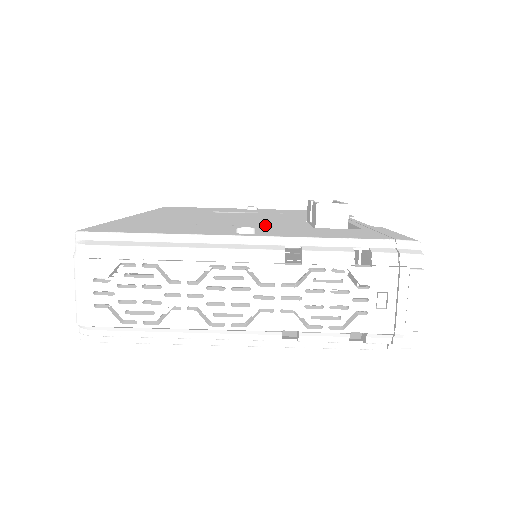
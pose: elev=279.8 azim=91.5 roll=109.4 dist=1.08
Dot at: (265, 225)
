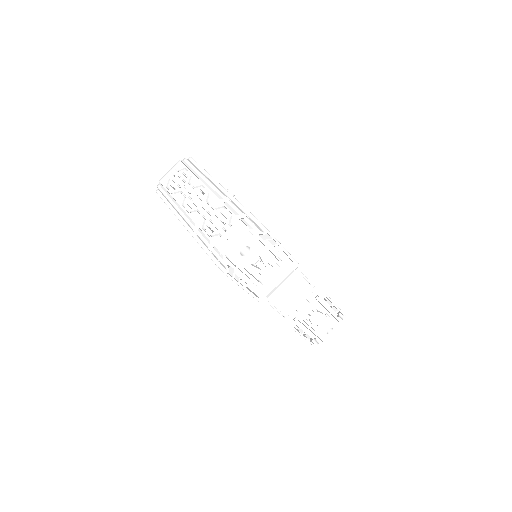
Dot at: occluded
